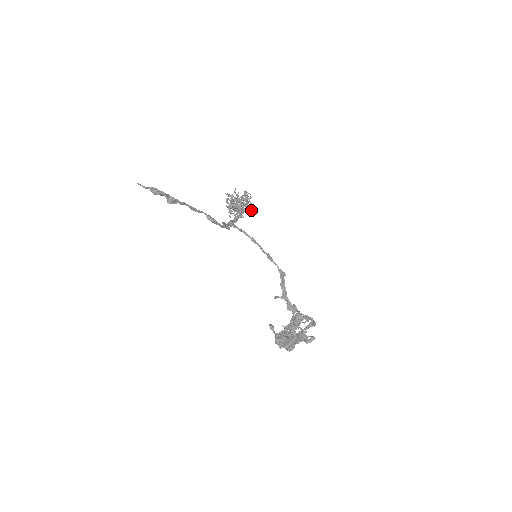
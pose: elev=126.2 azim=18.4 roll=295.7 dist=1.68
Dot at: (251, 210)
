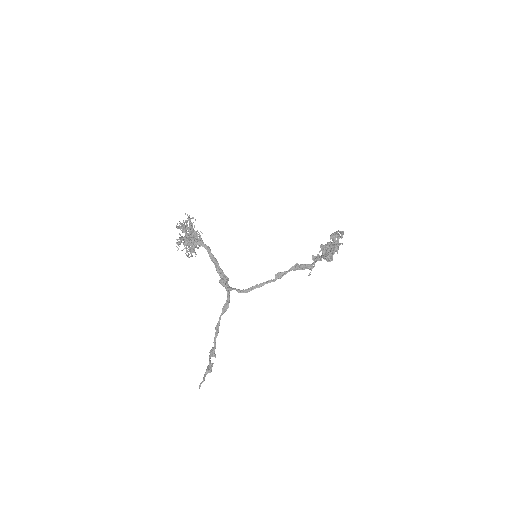
Dot at: occluded
